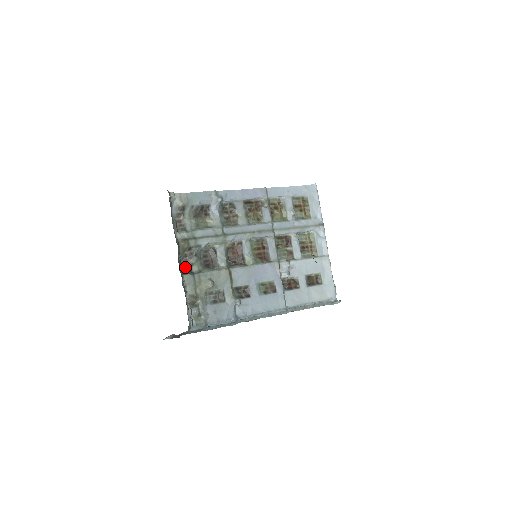
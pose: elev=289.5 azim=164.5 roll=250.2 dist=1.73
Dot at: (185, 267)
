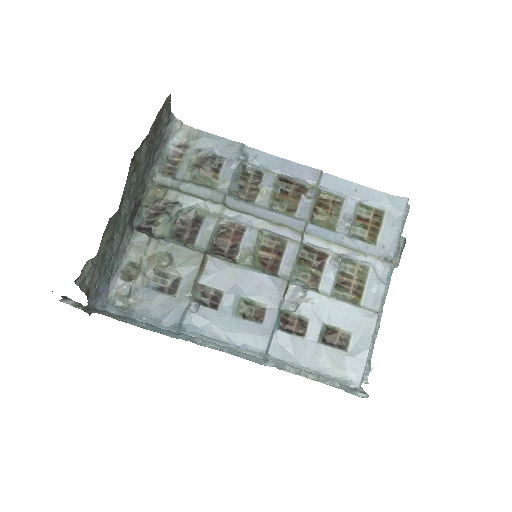
Dot at: (147, 223)
